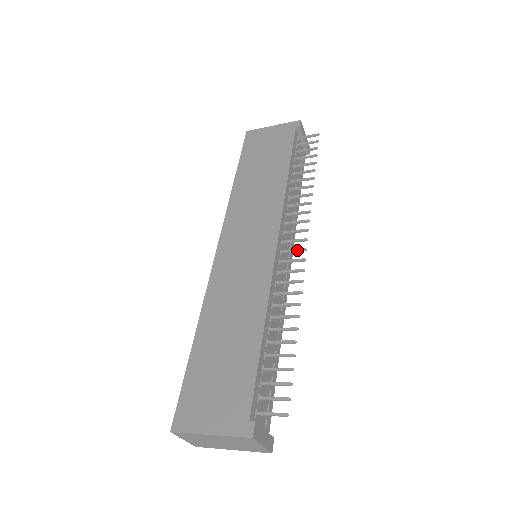
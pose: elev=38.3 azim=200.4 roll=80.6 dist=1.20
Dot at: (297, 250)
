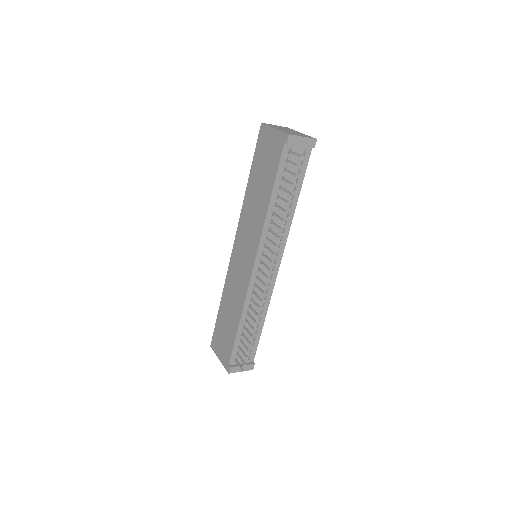
Dot at: (264, 275)
